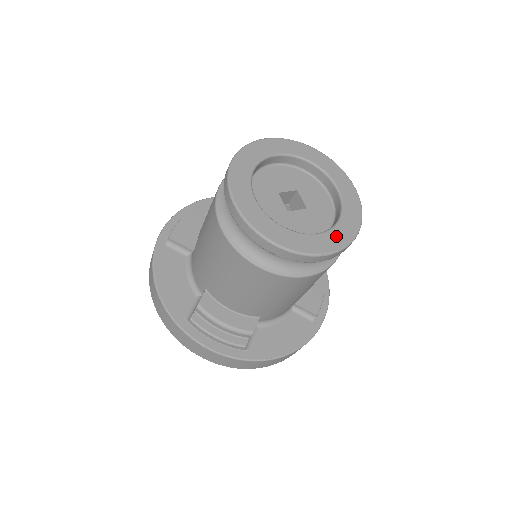
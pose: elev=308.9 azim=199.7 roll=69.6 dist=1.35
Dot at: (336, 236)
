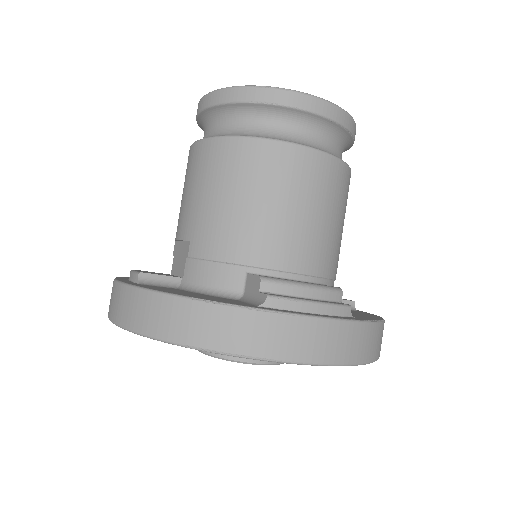
Dot at: occluded
